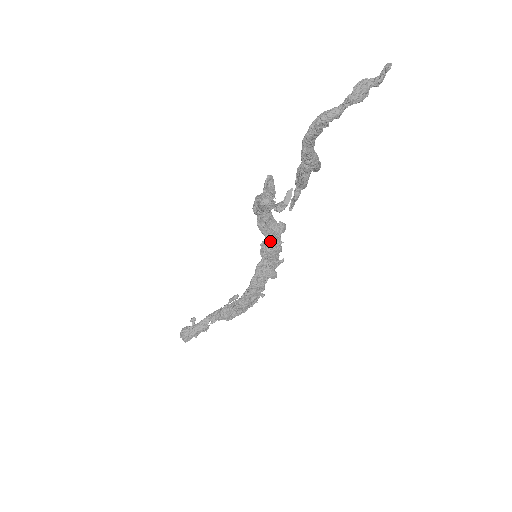
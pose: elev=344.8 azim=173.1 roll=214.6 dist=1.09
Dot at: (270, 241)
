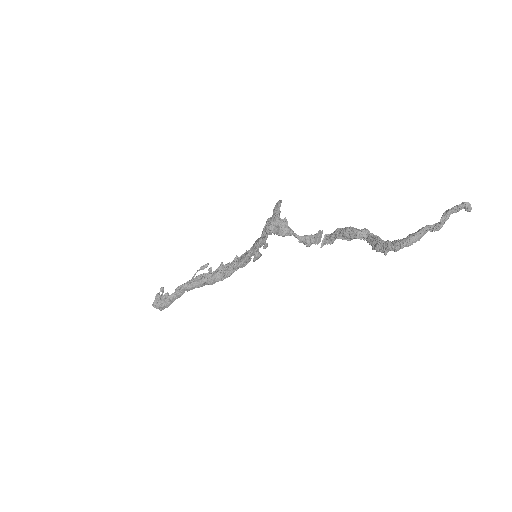
Dot at: (265, 240)
